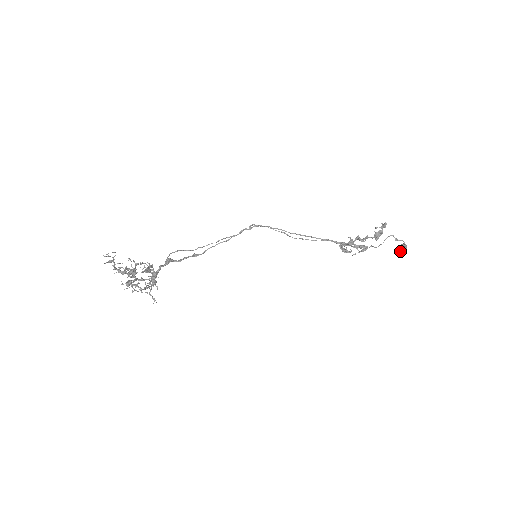
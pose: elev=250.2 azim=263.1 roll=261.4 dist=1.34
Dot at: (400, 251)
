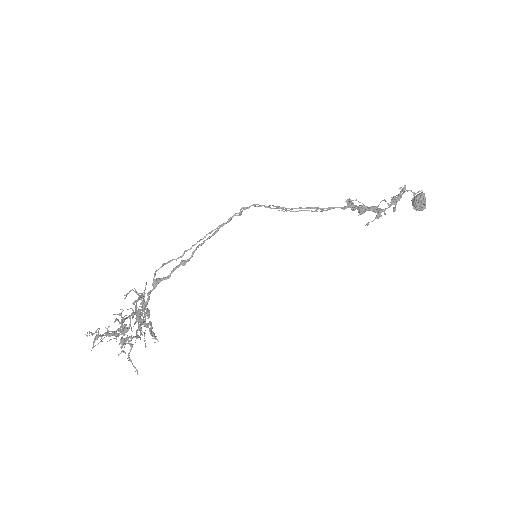
Dot at: (419, 206)
